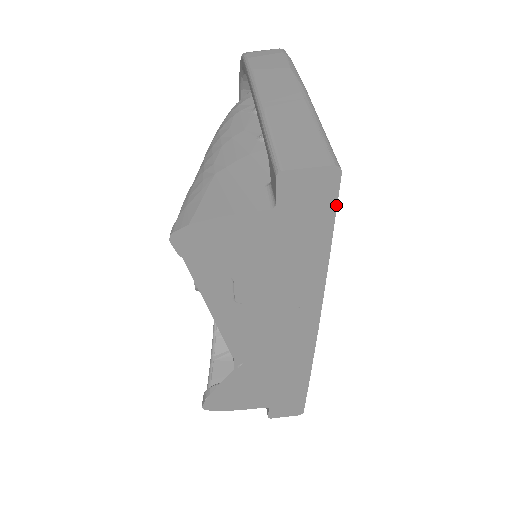
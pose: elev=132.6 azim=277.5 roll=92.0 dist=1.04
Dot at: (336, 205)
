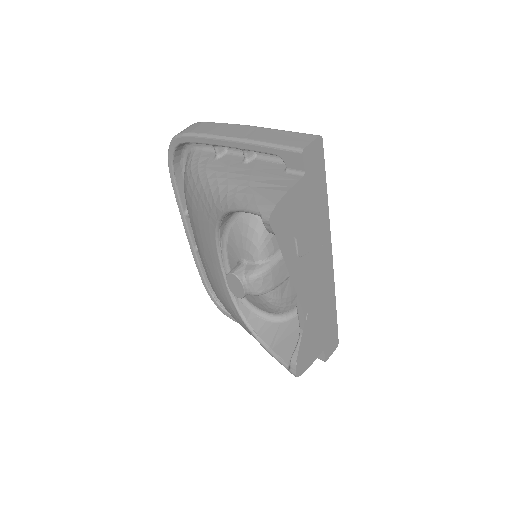
Dot at: (324, 160)
